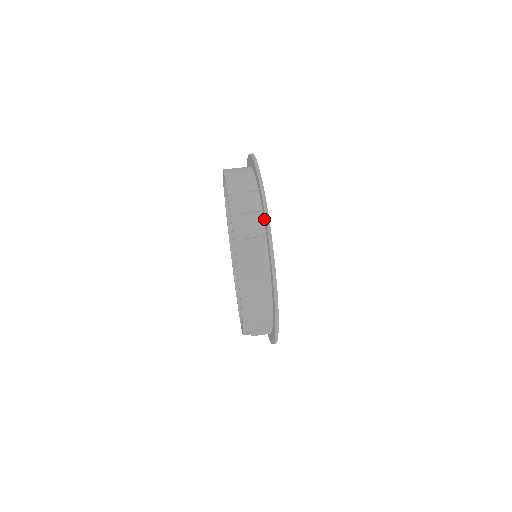
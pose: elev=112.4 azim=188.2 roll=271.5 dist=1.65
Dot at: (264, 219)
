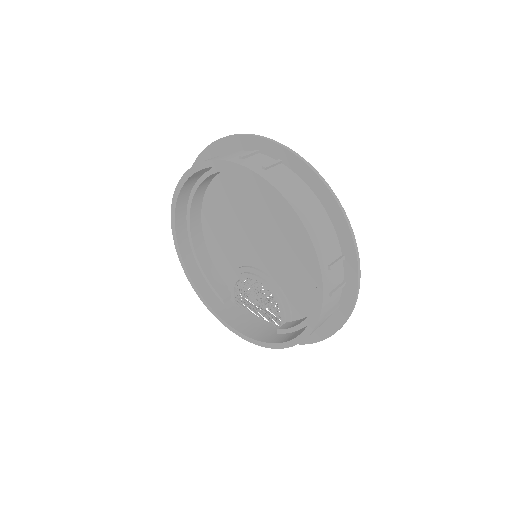
Dot at: (346, 295)
